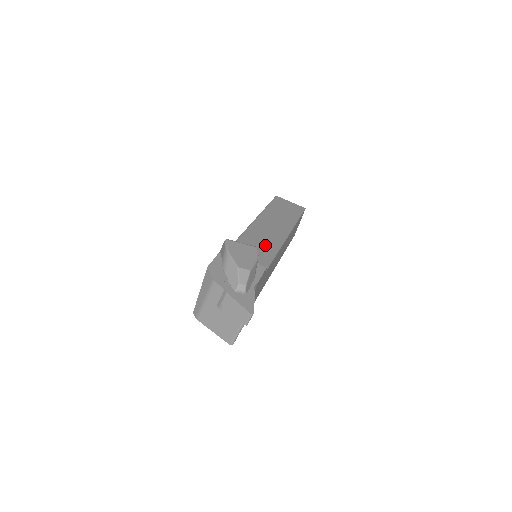
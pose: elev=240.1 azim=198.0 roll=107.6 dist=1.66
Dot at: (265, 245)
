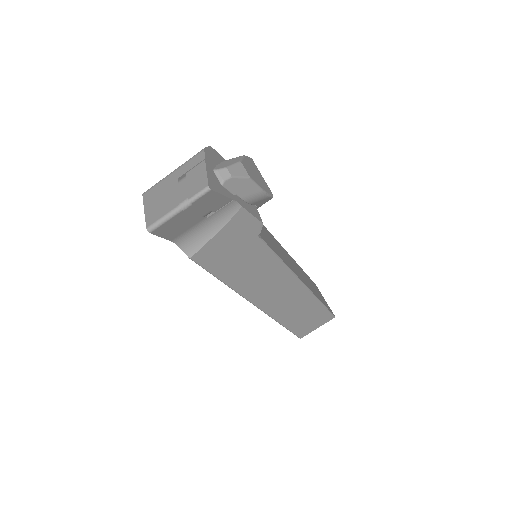
Dot at: (276, 247)
